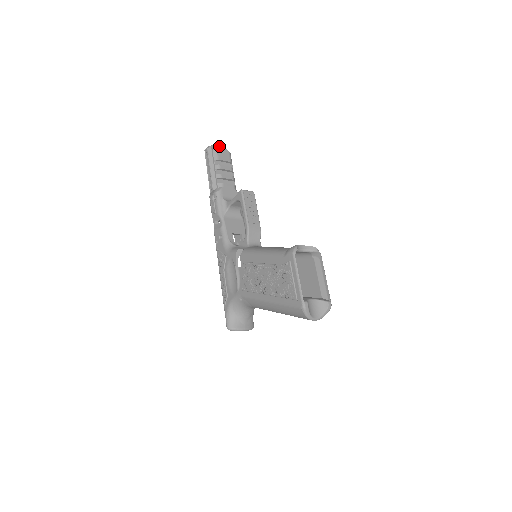
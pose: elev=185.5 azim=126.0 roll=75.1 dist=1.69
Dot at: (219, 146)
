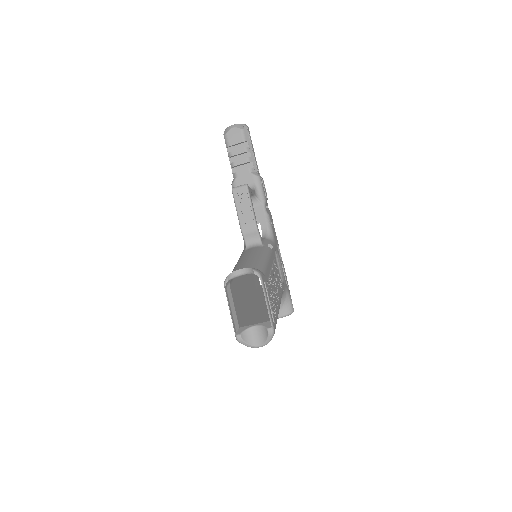
Dot at: (229, 129)
